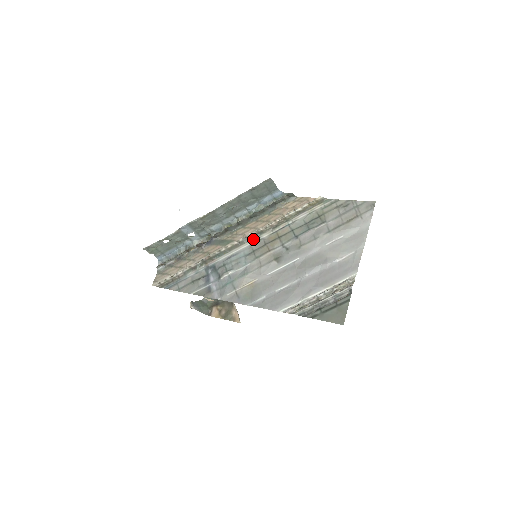
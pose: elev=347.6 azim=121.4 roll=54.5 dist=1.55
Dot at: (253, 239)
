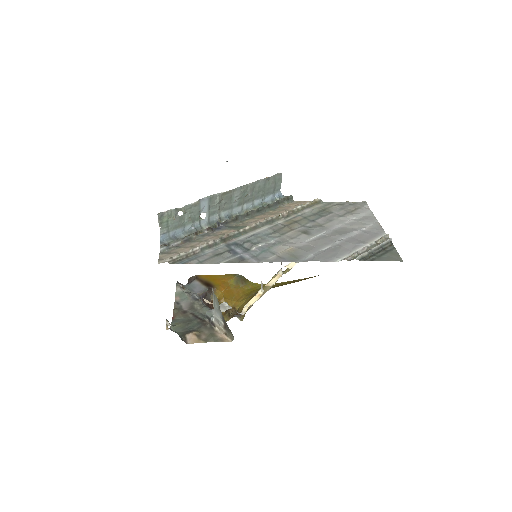
Dot at: (269, 224)
